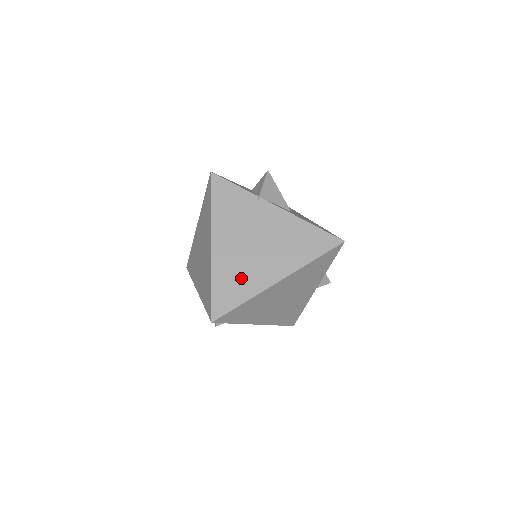
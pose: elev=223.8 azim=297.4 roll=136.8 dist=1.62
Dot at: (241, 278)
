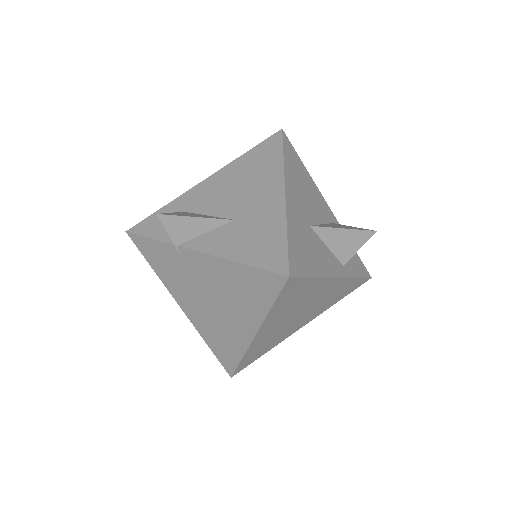
Dot at: (223, 337)
